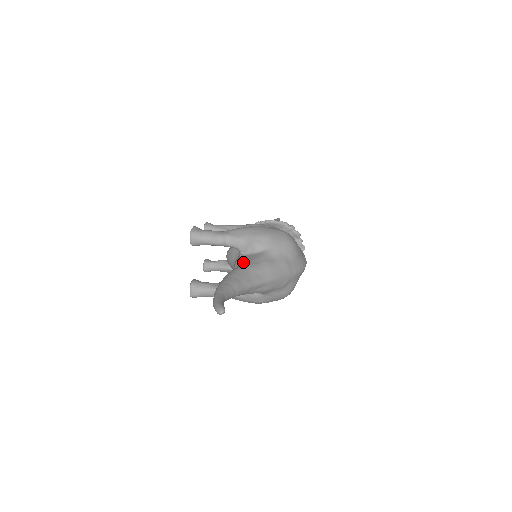
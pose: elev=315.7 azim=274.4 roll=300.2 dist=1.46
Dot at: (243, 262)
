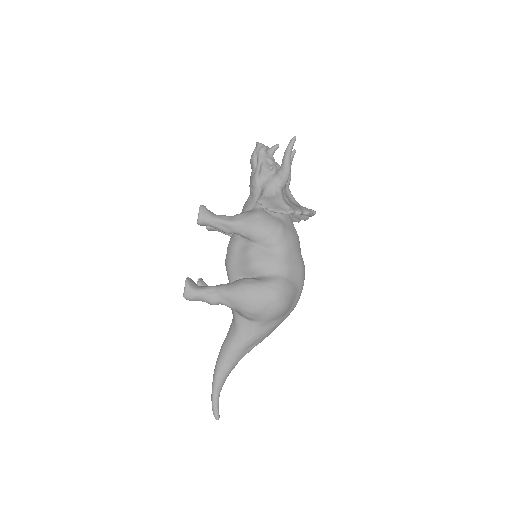
Dot at: (235, 334)
